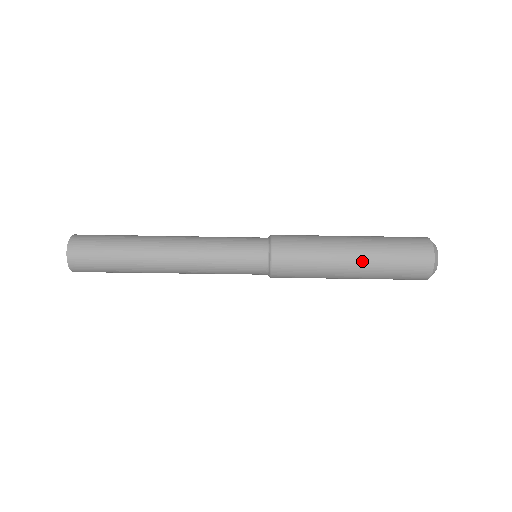
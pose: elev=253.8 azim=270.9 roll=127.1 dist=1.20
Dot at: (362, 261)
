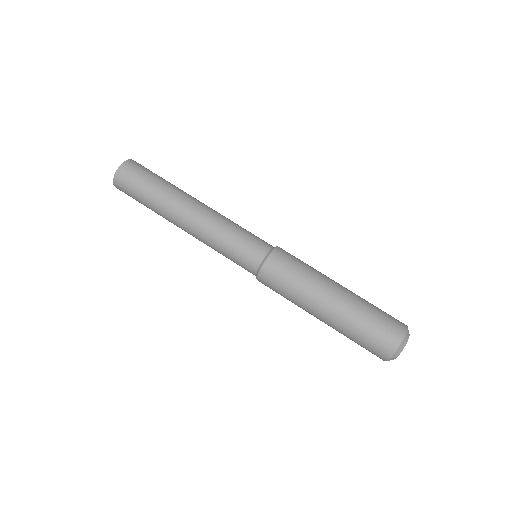
Dot at: (334, 312)
